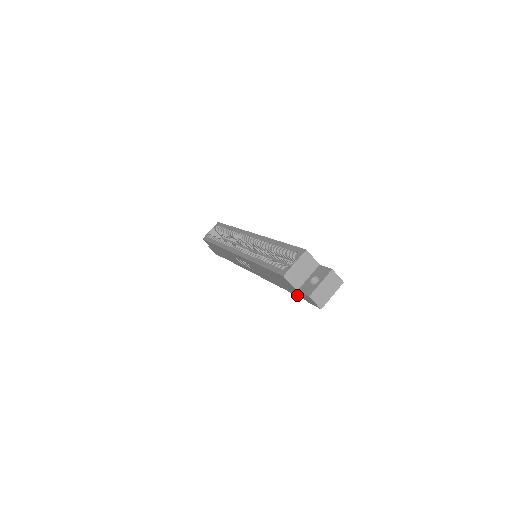
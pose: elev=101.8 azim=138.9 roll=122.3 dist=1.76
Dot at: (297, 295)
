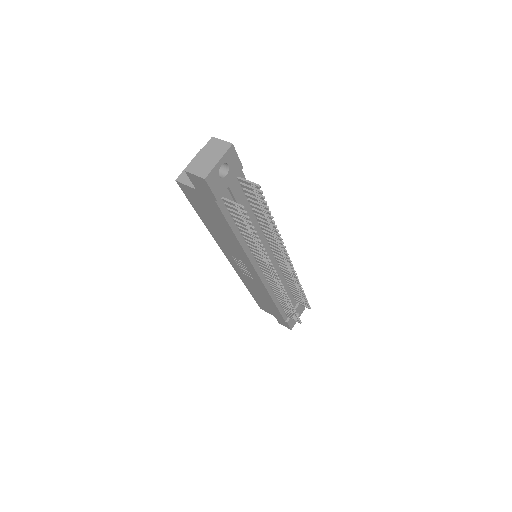
Dot at: (218, 209)
